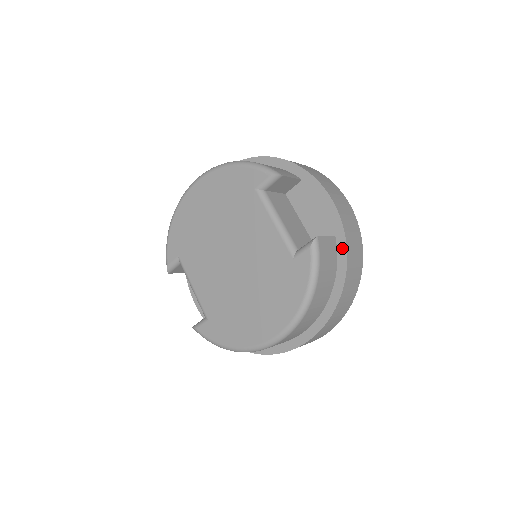
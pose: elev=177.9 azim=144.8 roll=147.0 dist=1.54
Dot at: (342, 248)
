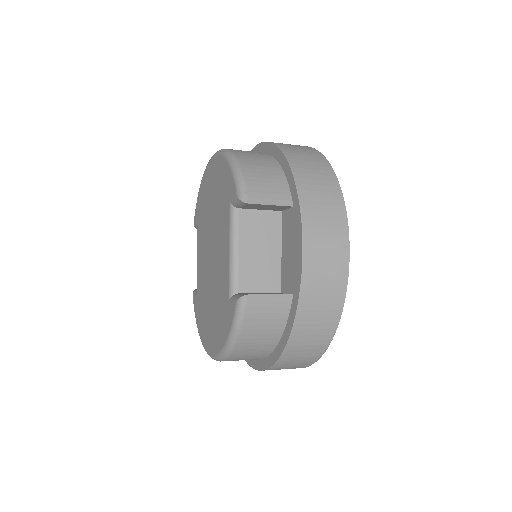
Dot at: (293, 312)
